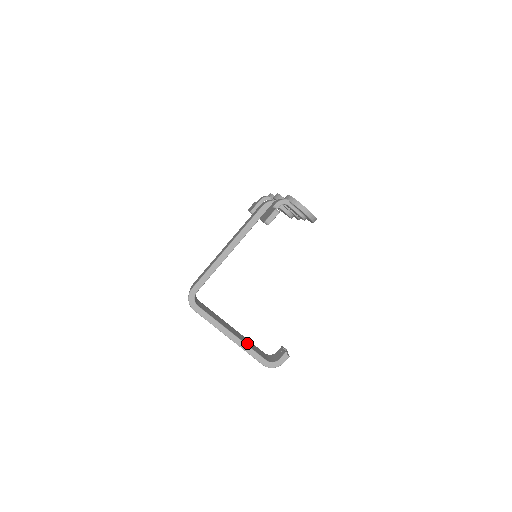
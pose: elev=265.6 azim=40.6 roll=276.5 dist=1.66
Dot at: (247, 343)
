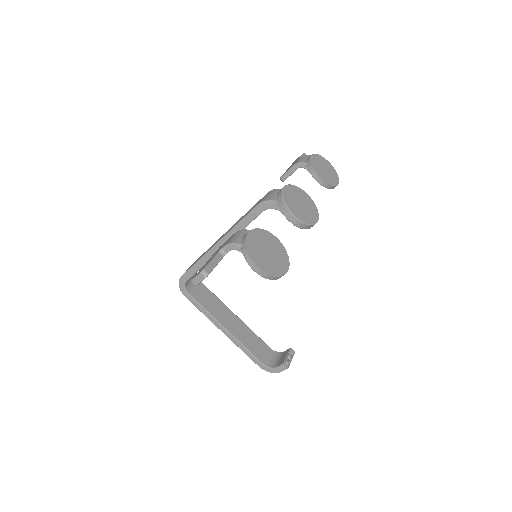
Dot at: (244, 340)
